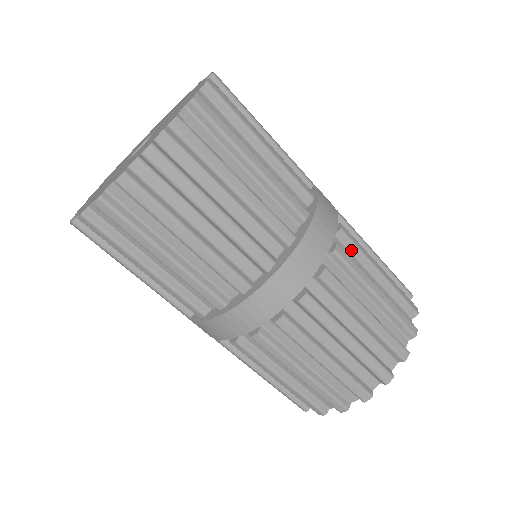
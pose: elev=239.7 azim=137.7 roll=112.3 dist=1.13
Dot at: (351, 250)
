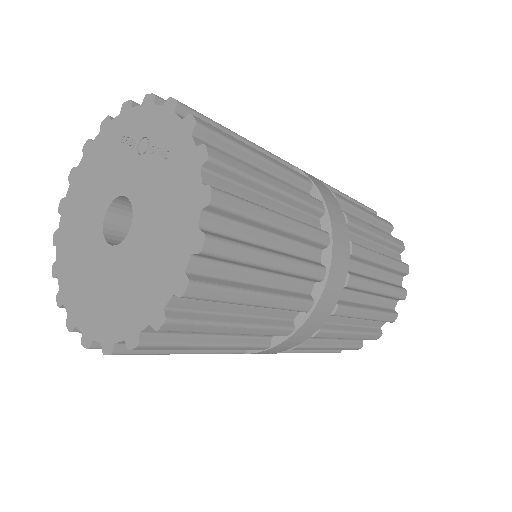
Dot at: (353, 290)
